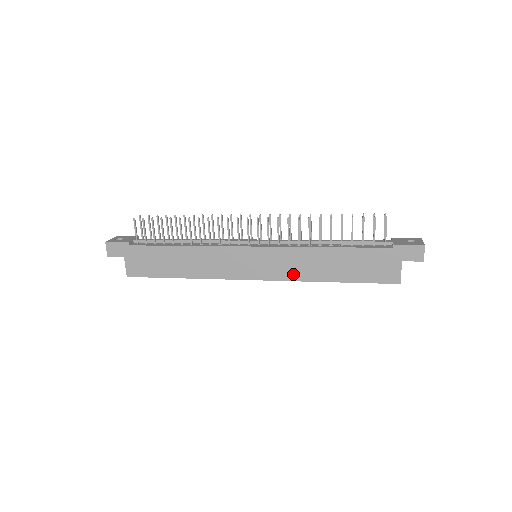
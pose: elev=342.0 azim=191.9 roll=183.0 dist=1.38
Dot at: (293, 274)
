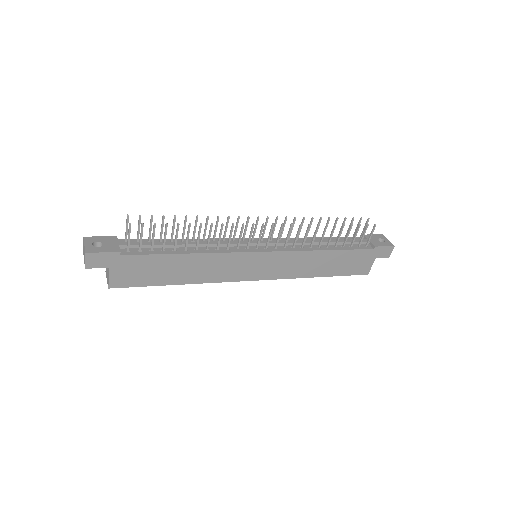
Dot at: (291, 273)
